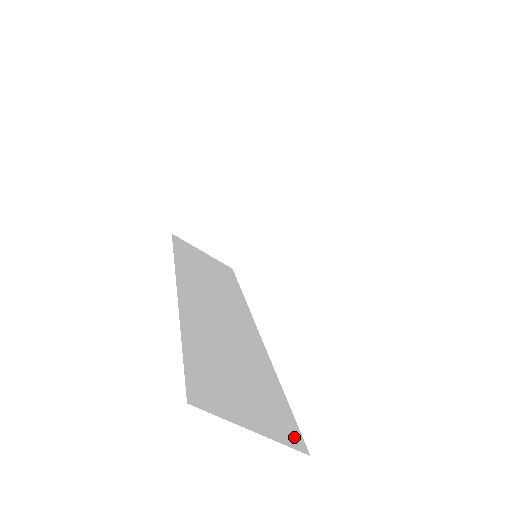
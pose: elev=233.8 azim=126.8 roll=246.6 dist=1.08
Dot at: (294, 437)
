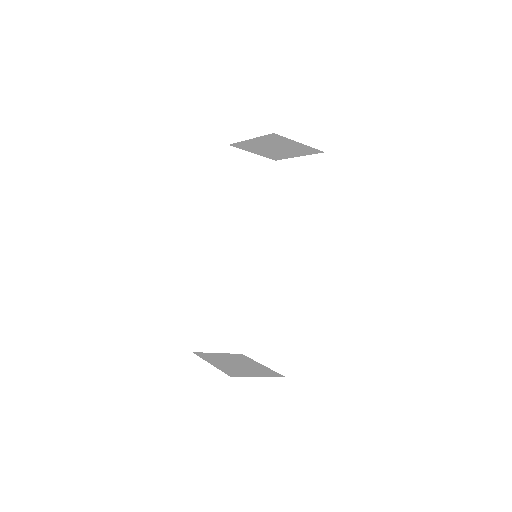
Dot at: (239, 346)
